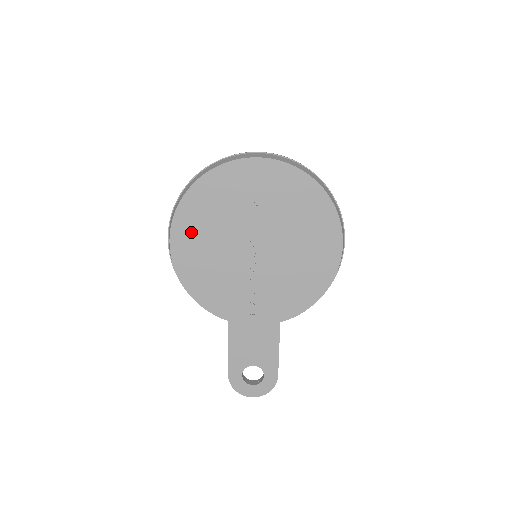
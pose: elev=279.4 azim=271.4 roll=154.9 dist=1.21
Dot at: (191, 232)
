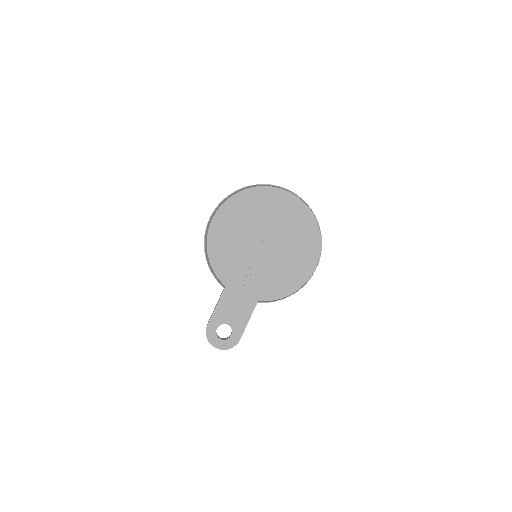
Dot at: (229, 218)
